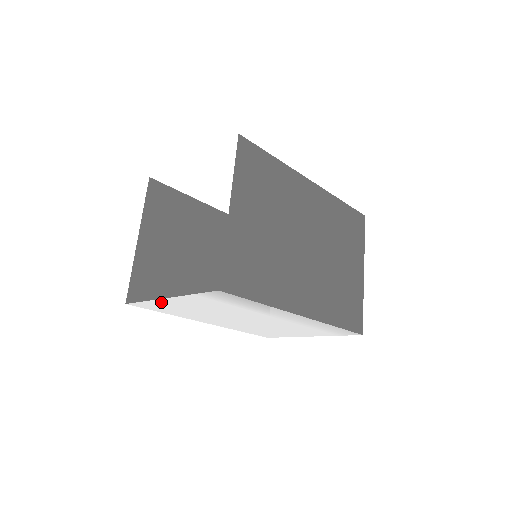
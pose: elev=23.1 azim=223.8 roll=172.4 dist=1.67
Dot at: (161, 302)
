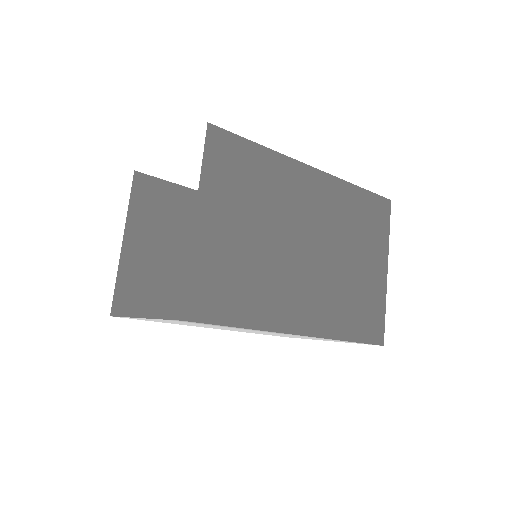
Dot at: occluded
